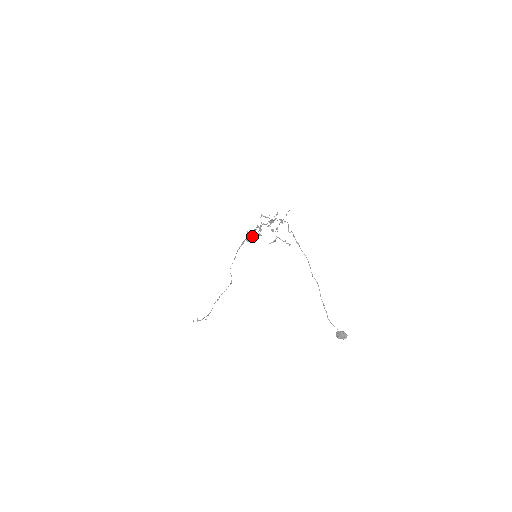
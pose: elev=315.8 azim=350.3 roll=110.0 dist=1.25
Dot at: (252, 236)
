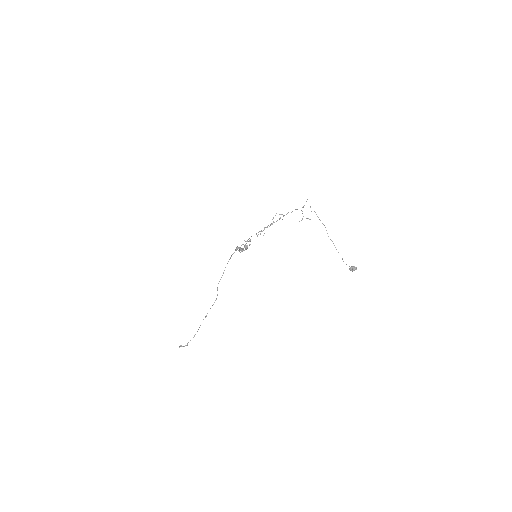
Dot at: occluded
